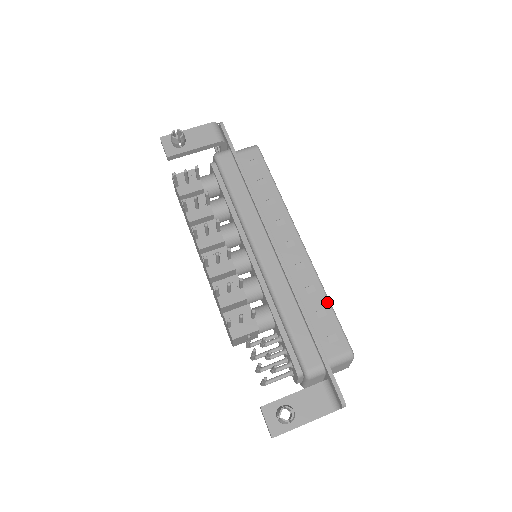
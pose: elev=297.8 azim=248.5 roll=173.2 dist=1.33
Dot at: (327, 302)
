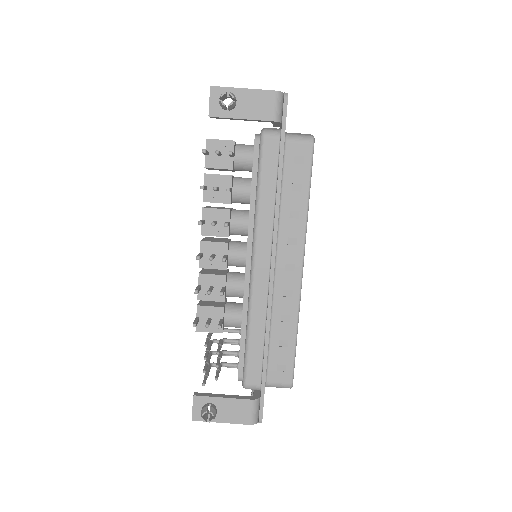
Dot at: (294, 336)
